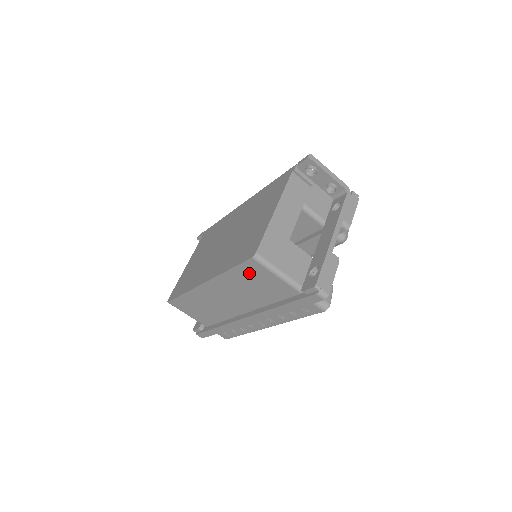
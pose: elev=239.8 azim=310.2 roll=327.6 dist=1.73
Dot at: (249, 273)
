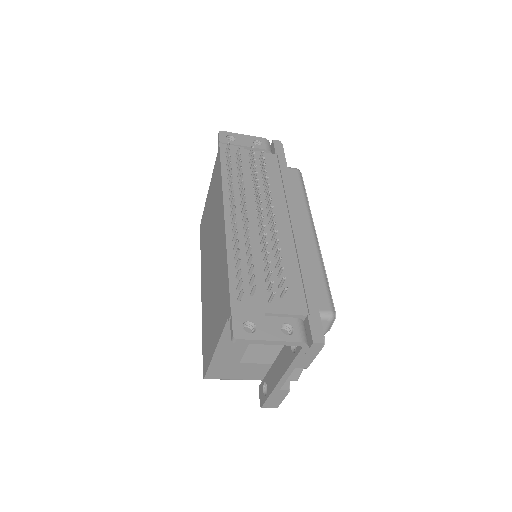
Dot at: occluded
